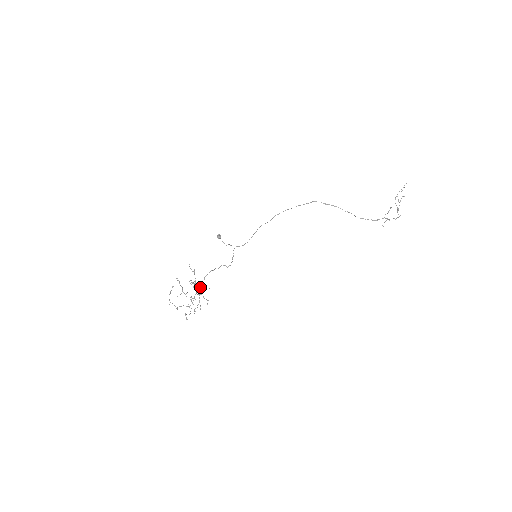
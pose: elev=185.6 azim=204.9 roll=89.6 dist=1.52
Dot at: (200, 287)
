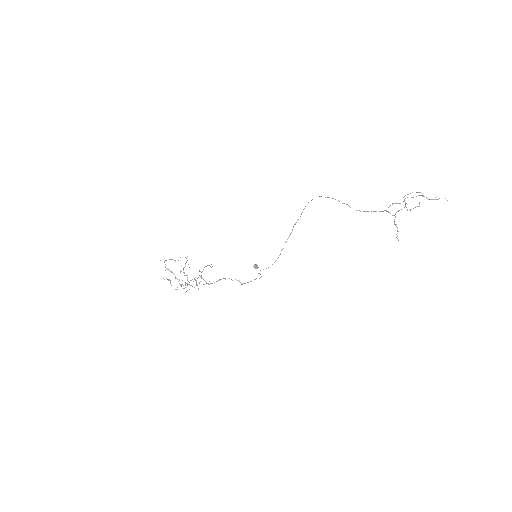
Dot at: occluded
